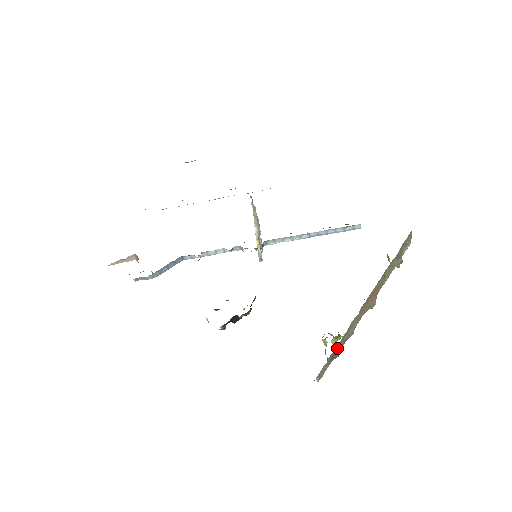
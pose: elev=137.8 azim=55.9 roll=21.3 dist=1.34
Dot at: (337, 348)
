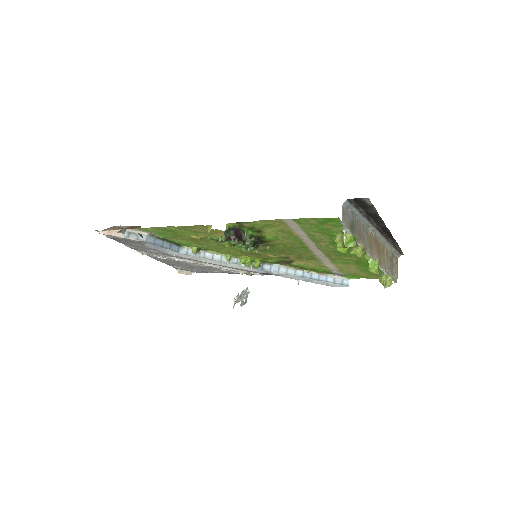
Dot at: (356, 226)
